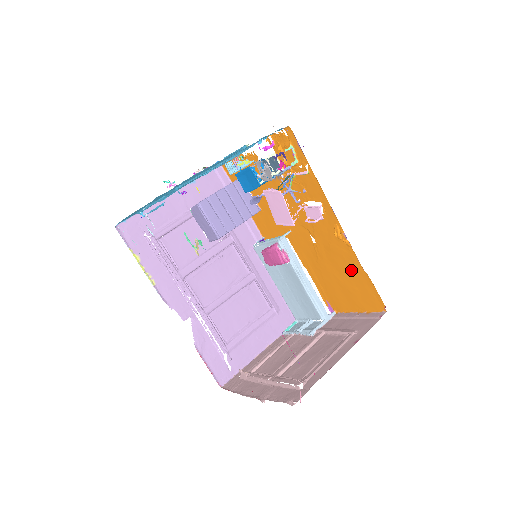
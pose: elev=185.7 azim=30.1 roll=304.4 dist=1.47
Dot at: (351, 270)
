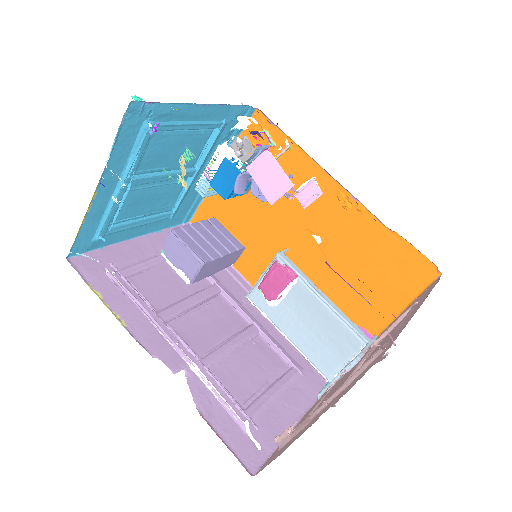
Dot at: (376, 245)
